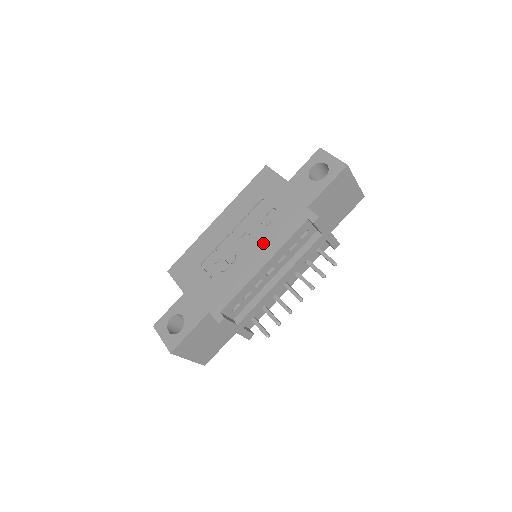
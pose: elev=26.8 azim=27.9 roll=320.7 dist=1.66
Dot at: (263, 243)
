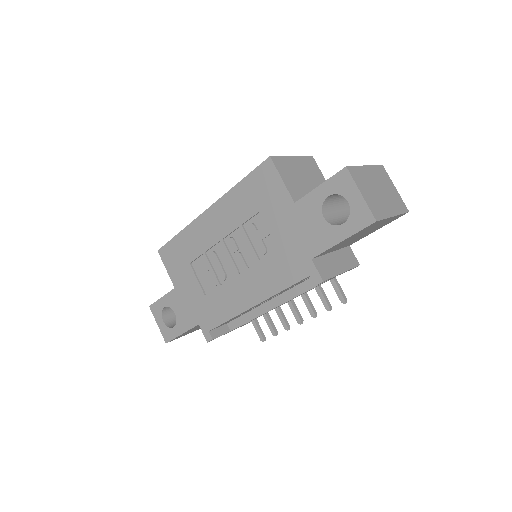
Dot at: (255, 278)
